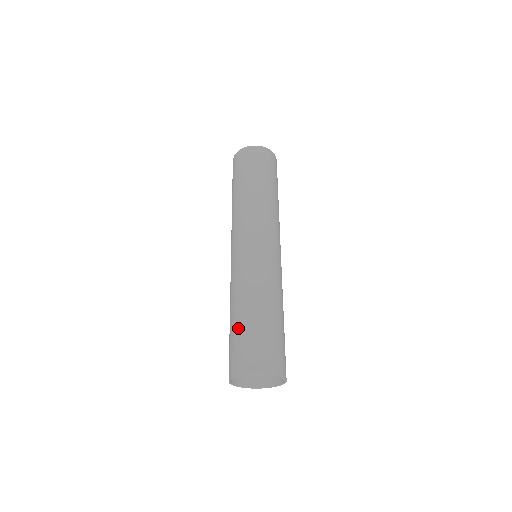
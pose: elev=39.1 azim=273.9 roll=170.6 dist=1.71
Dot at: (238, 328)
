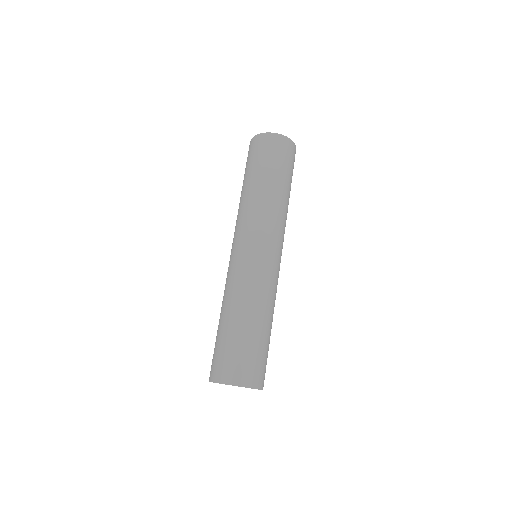
Dot at: (229, 335)
